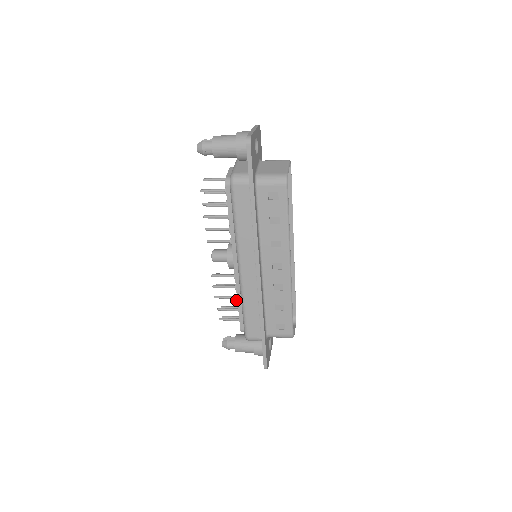
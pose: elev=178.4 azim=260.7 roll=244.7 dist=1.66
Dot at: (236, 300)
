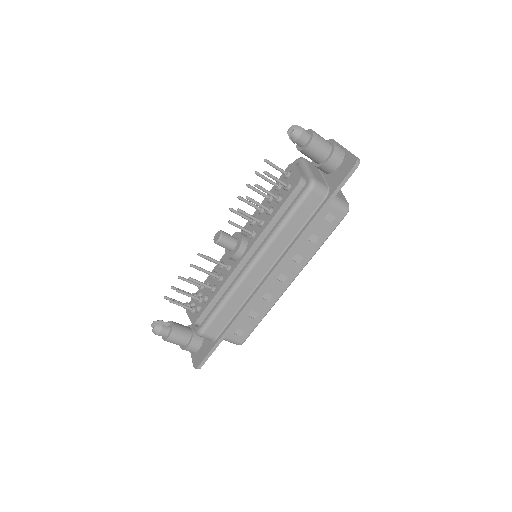
Dot at: (211, 290)
